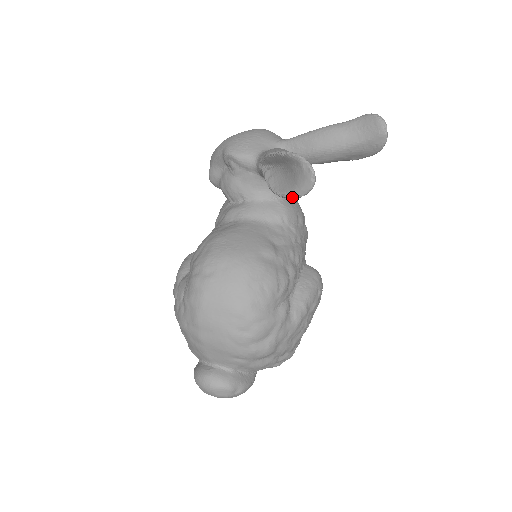
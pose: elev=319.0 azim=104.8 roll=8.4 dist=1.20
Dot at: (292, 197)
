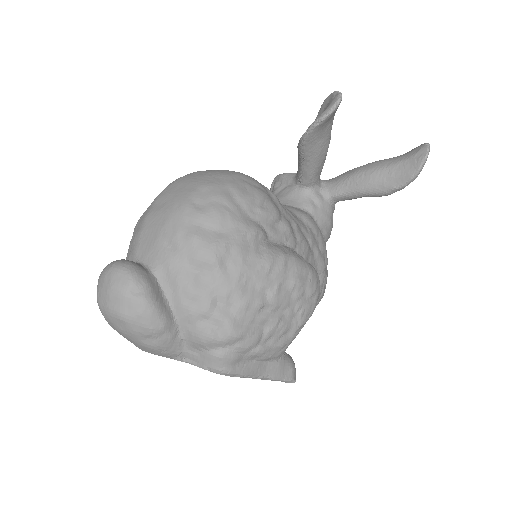
Dot at: (315, 122)
